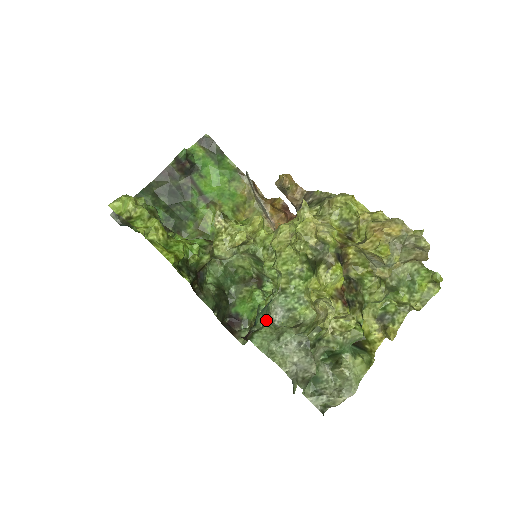
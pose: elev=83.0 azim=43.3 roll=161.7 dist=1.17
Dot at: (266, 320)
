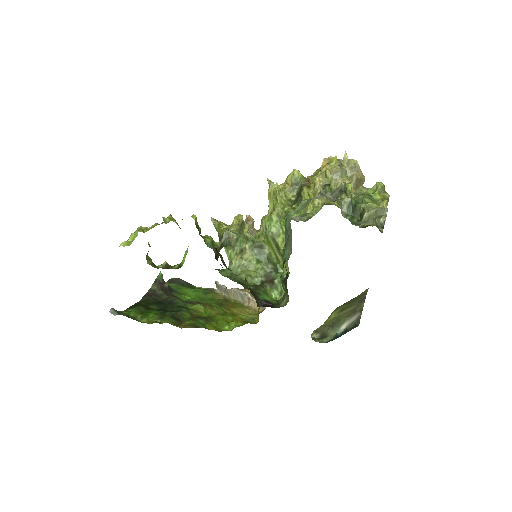
Dot at: (290, 226)
